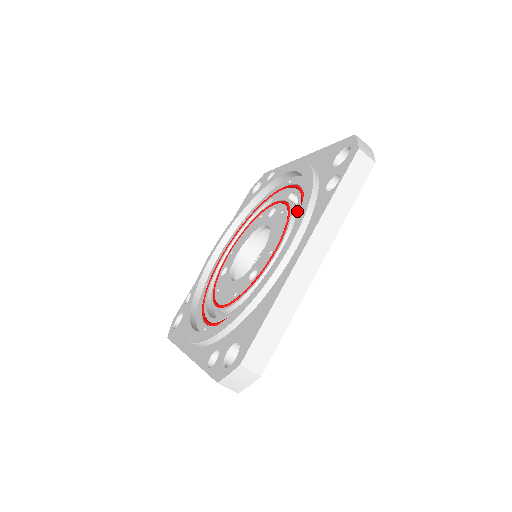
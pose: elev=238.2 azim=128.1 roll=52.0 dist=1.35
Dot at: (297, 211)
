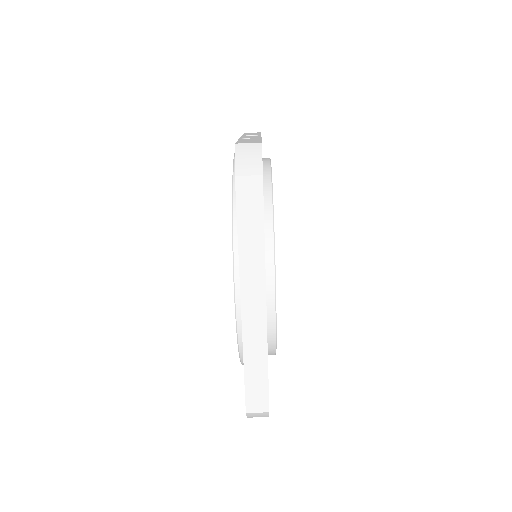
Dot at: occluded
